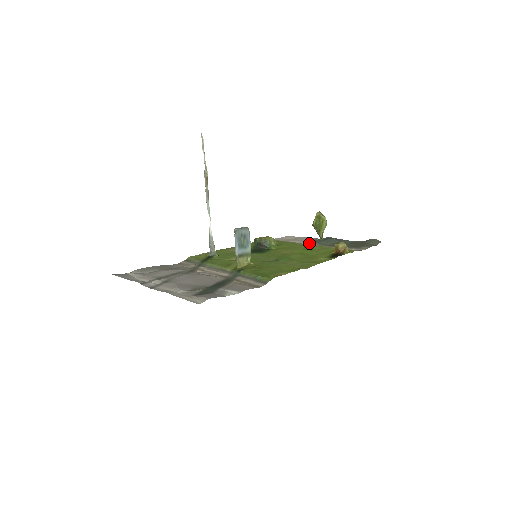
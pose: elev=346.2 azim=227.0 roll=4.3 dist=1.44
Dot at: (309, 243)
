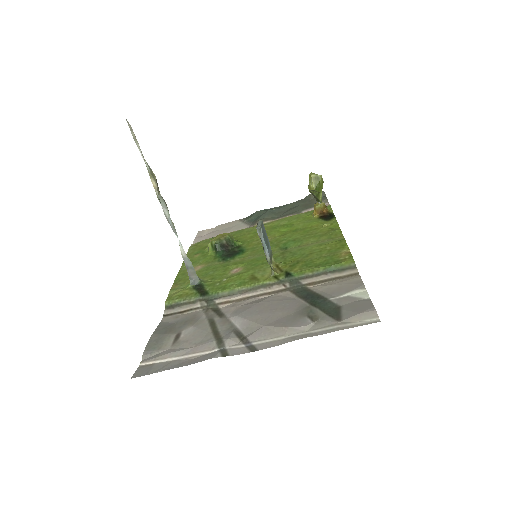
Dot at: occluded
